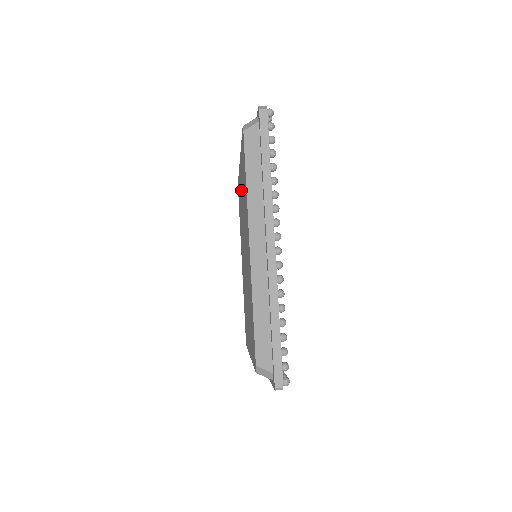
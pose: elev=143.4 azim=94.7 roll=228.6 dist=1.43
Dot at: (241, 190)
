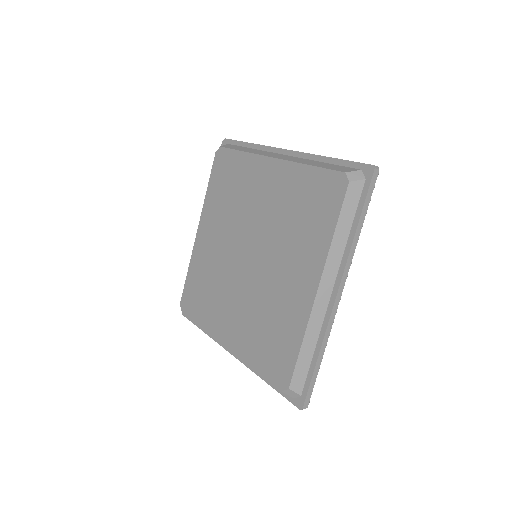
Dot at: (212, 235)
